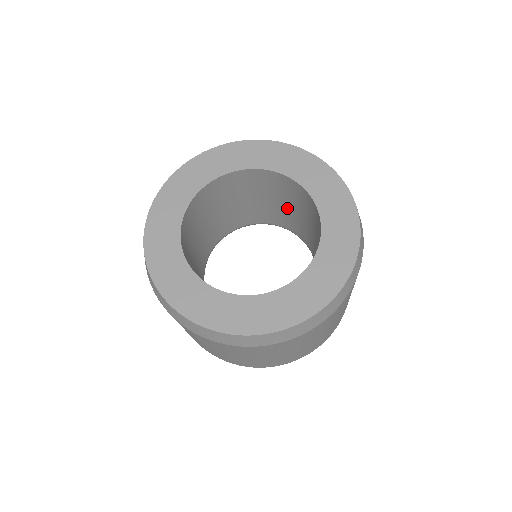
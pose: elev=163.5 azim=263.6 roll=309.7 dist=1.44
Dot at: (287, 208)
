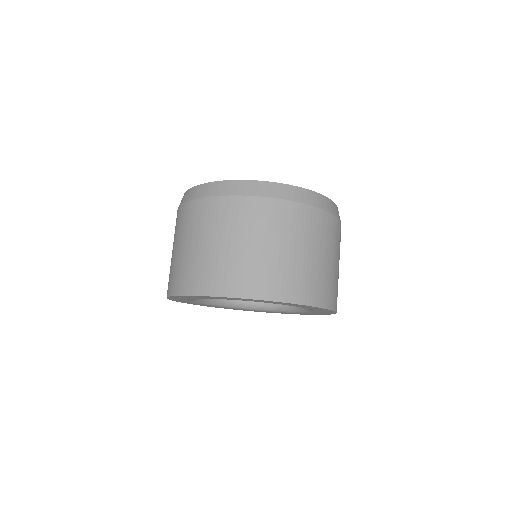
Dot at: occluded
